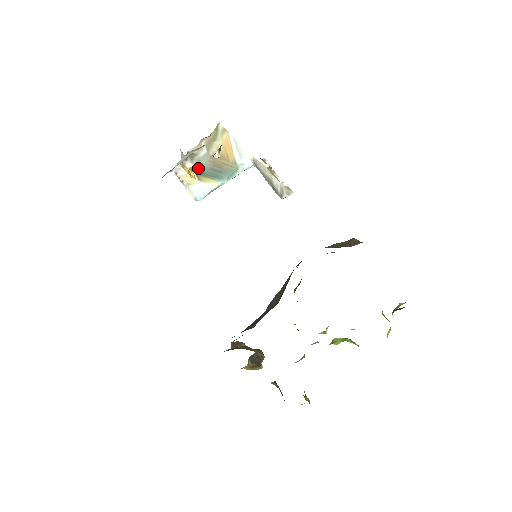
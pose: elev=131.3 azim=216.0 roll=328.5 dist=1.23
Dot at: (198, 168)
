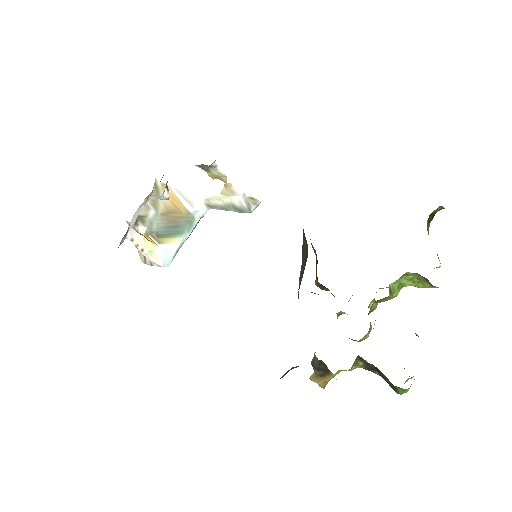
Dot at: (153, 231)
